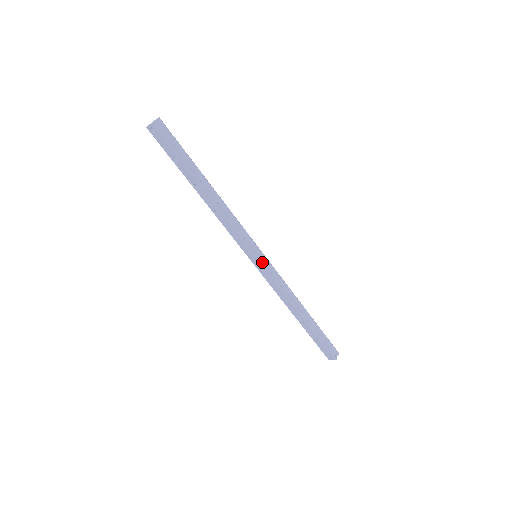
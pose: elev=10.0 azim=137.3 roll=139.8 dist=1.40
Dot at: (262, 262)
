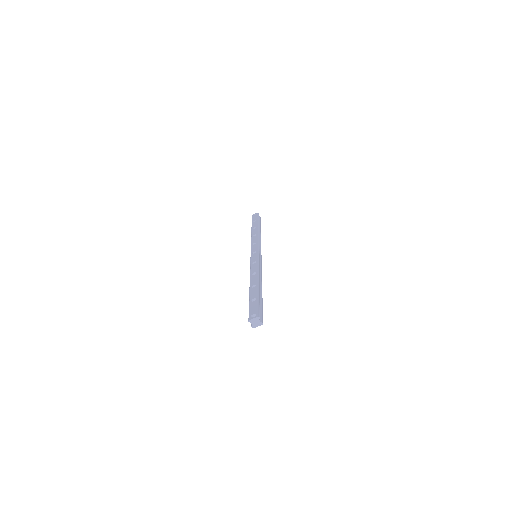
Dot at: occluded
